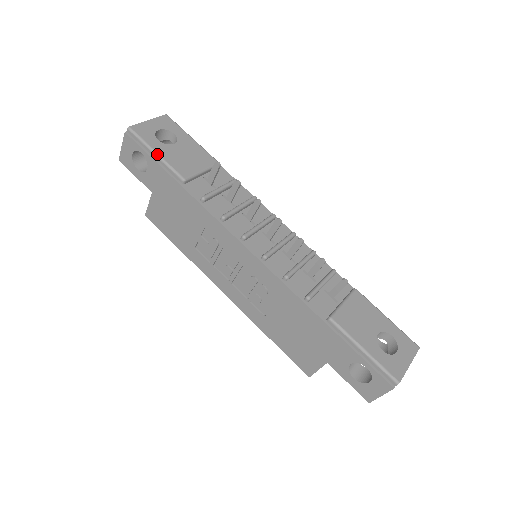
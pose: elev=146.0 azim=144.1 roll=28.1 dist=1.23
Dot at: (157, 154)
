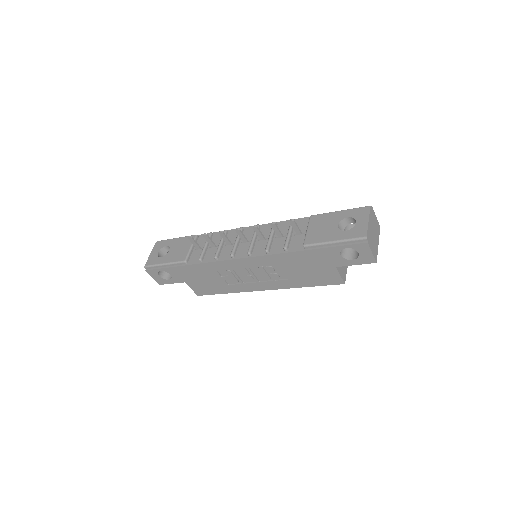
Dot at: (165, 264)
